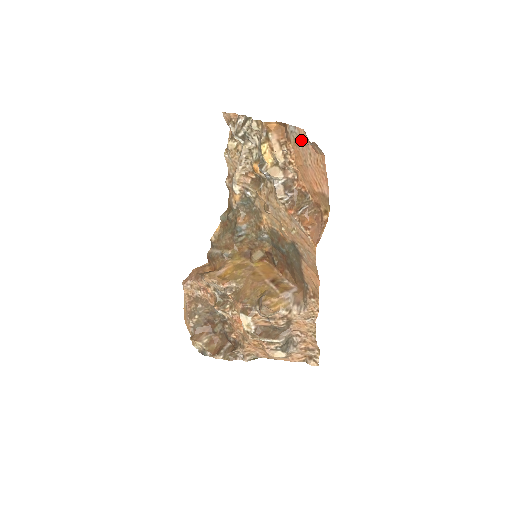
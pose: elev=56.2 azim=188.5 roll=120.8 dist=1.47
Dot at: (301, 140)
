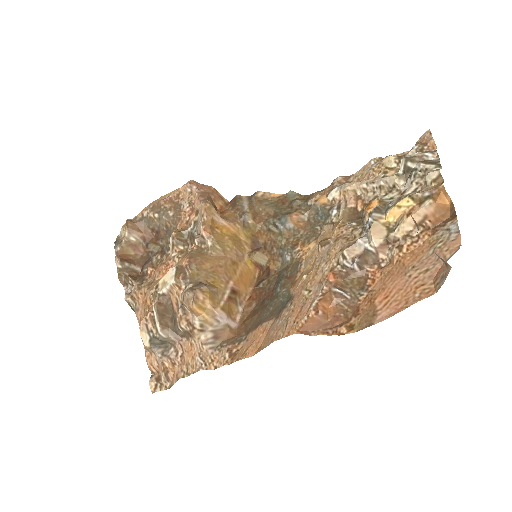
Dot at: (443, 248)
